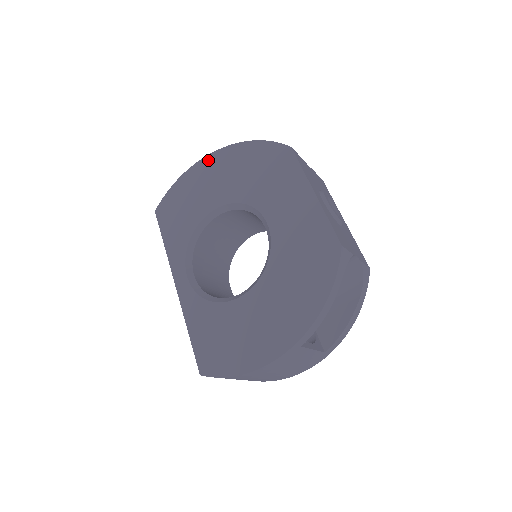
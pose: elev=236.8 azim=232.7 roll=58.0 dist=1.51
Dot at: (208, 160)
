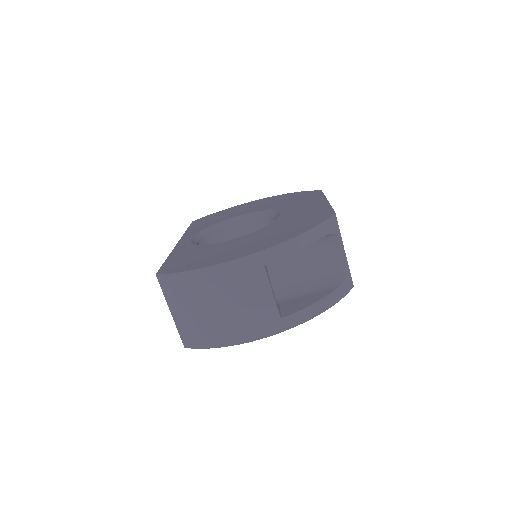
Dot at: (254, 201)
